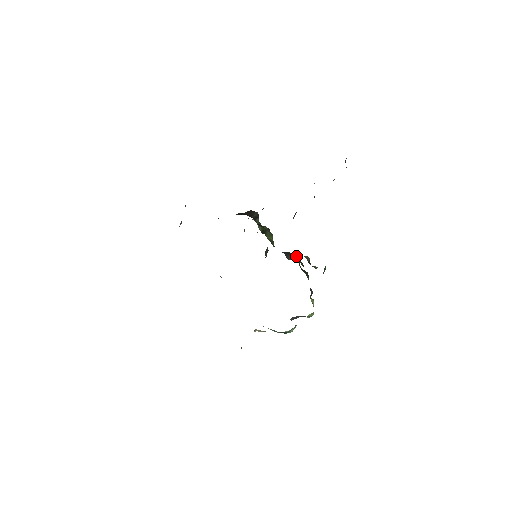
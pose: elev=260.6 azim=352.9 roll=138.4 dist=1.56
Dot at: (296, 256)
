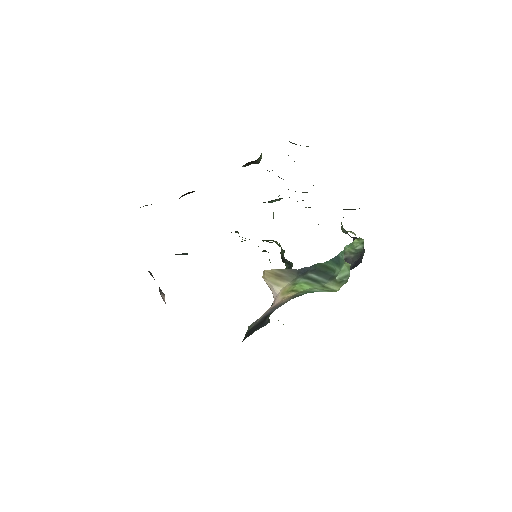
Dot at: occluded
